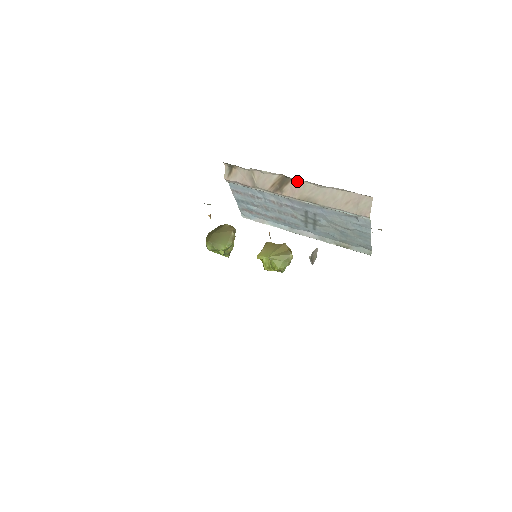
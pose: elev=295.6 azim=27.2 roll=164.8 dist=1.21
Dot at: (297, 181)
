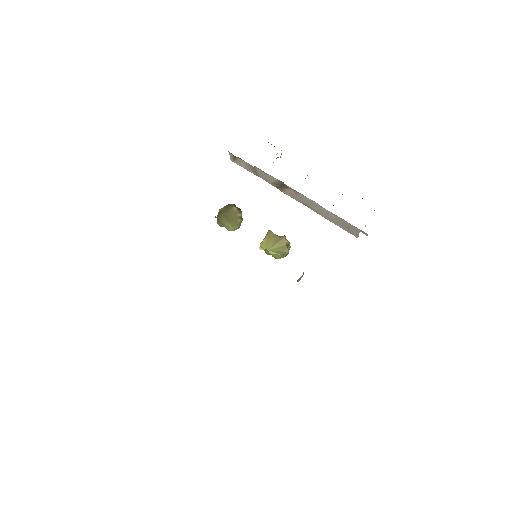
Dot at: (295, 191)
